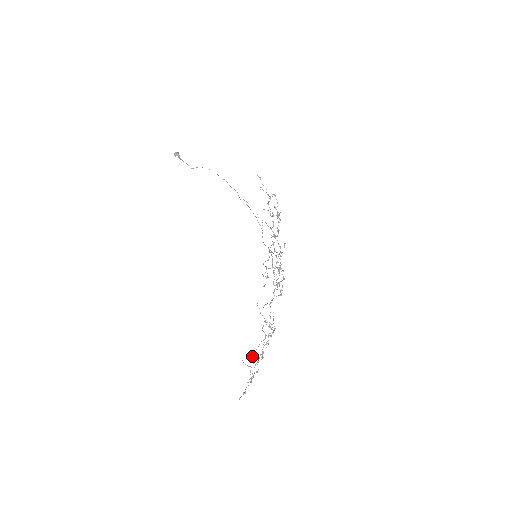
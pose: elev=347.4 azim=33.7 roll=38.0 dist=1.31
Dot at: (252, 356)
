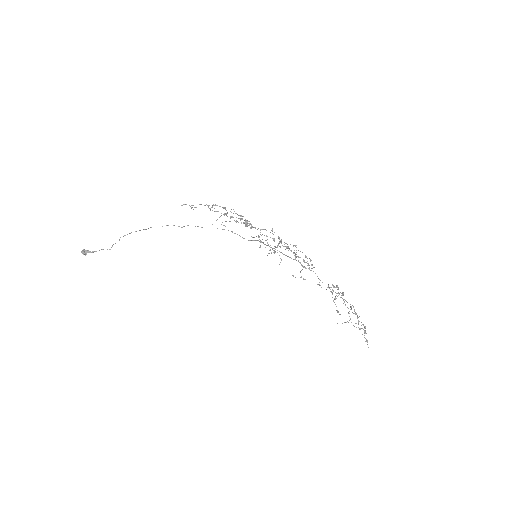
Dot at: occluded
